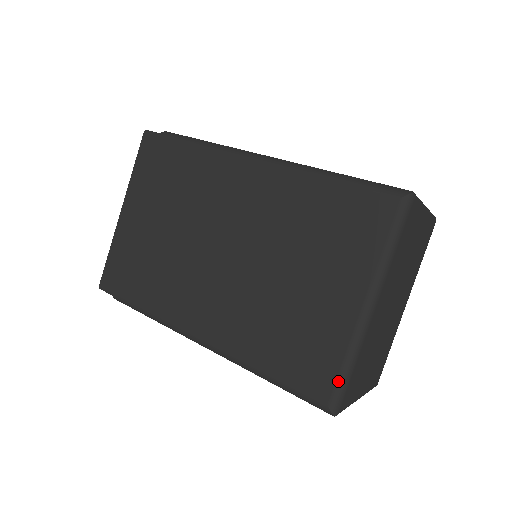
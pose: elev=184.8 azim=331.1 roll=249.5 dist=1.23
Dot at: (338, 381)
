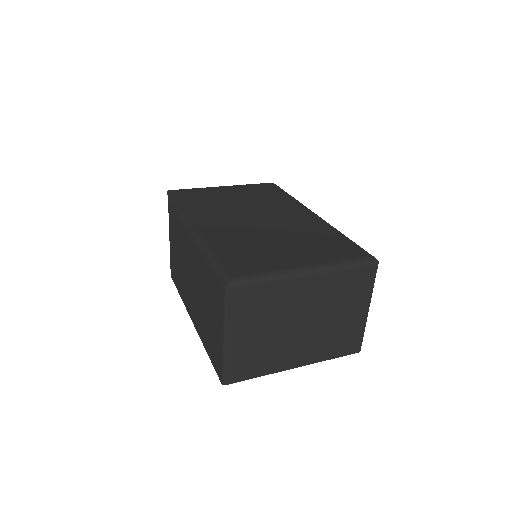
Dot at: (251, 275)
